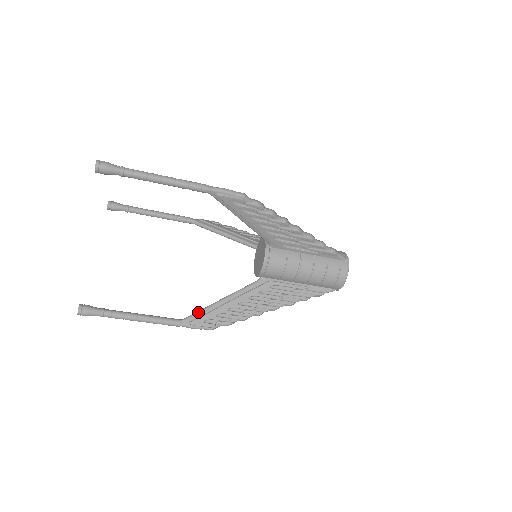
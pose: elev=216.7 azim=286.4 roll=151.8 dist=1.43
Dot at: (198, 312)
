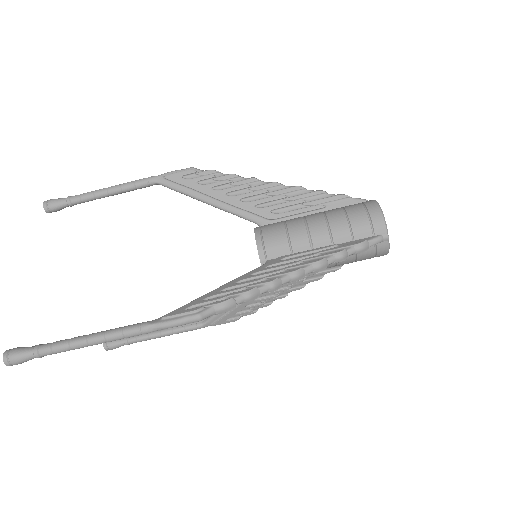
Dot at: occluded
